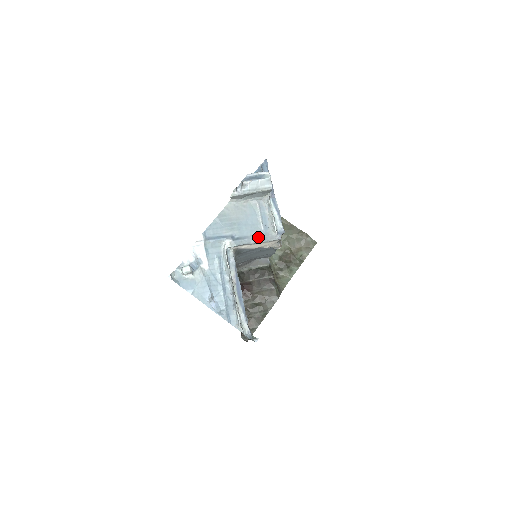
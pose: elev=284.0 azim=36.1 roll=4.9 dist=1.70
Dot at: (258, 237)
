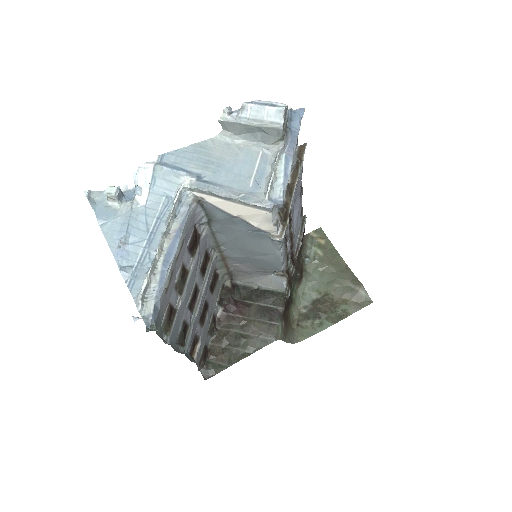
Dot at: (237, 192)
